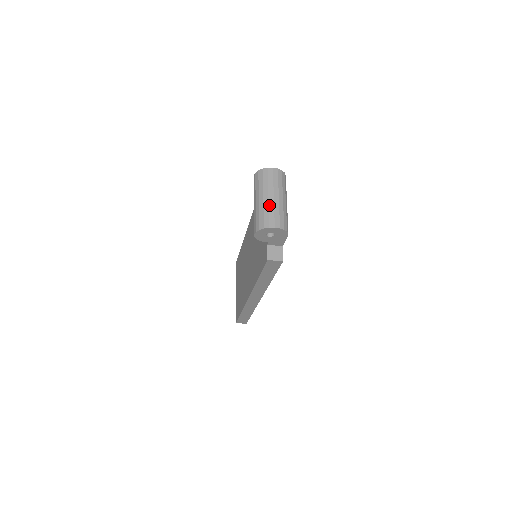
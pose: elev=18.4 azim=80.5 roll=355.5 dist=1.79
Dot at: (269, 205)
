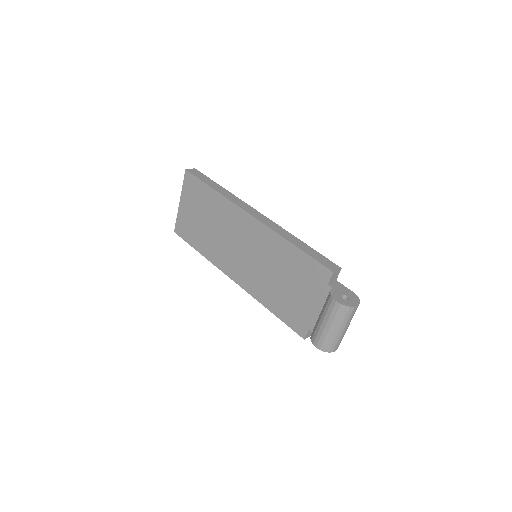
Dot at: (341, 337)
